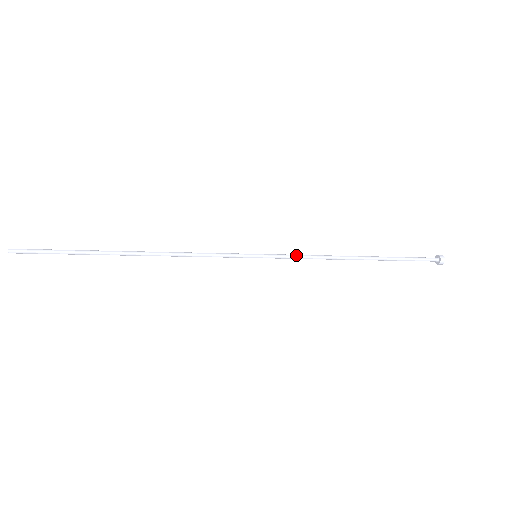
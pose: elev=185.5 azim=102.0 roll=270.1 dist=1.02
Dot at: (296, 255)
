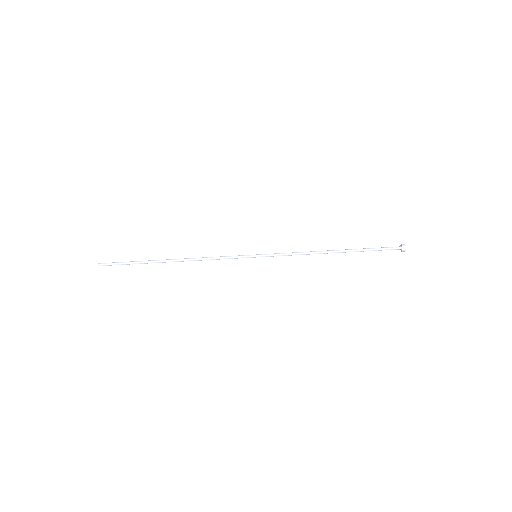
Dot at: (285, 254)
